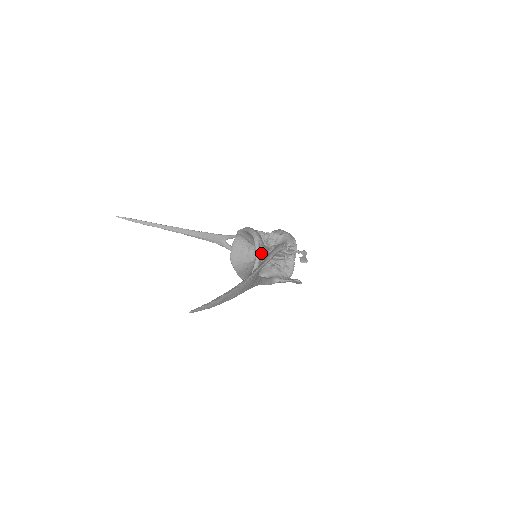
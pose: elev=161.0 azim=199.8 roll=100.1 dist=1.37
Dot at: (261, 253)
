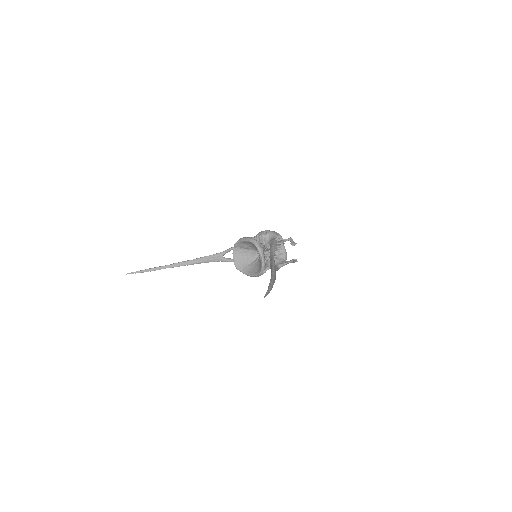
Dot at: (263, 251)
